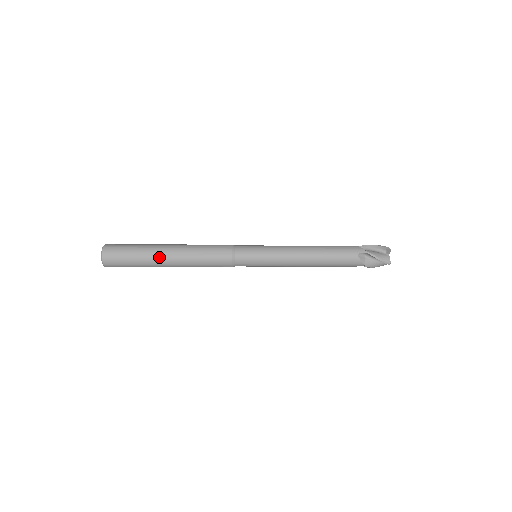
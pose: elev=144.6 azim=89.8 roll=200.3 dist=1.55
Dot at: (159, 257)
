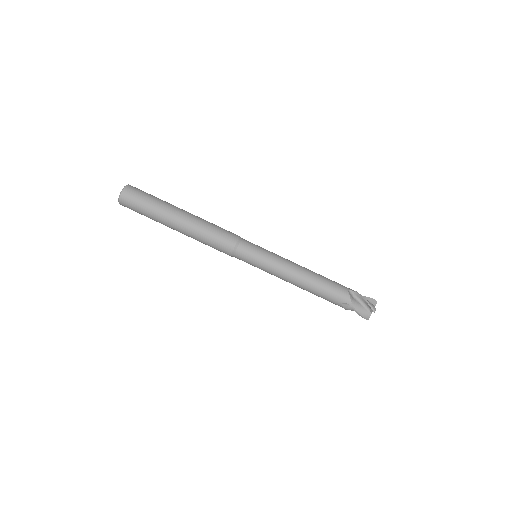
Dot at: (168, 224)
